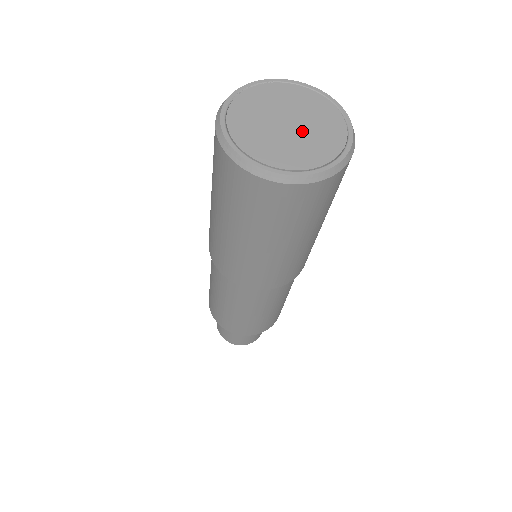
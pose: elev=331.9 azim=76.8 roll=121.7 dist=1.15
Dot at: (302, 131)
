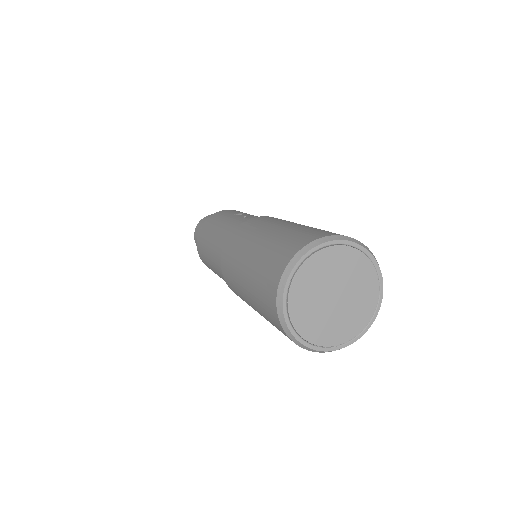
Dot at: (344, 305)
